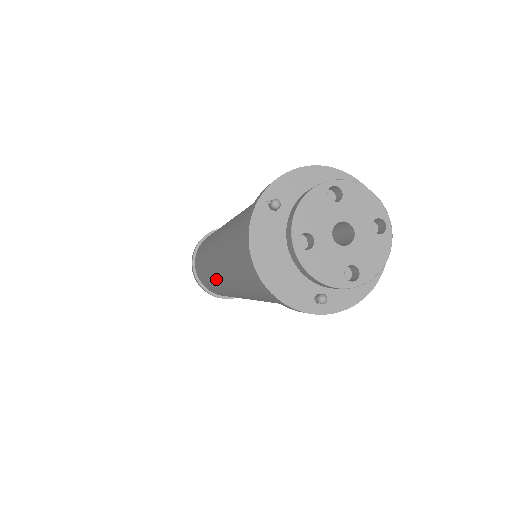
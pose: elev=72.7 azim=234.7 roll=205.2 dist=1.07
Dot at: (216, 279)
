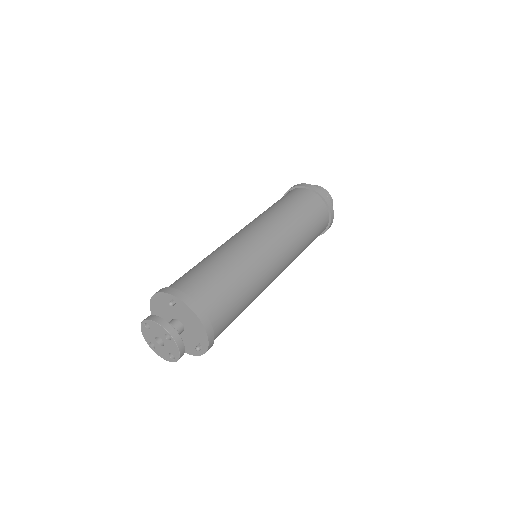
Dot at: occluded
